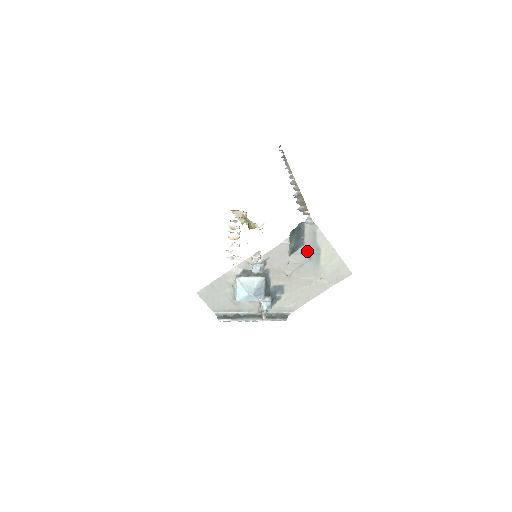
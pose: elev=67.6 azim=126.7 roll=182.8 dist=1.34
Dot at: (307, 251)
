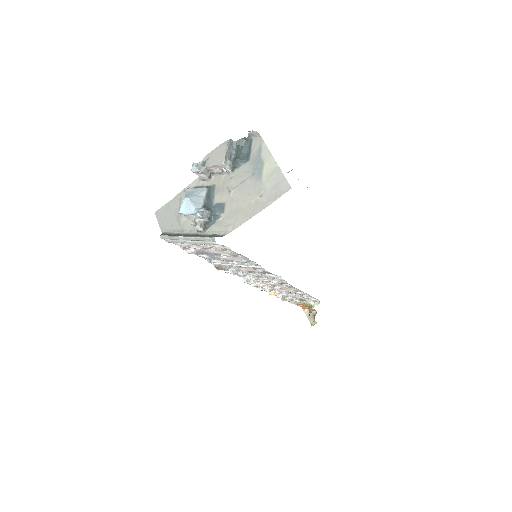
Dot at: (251, 166)
